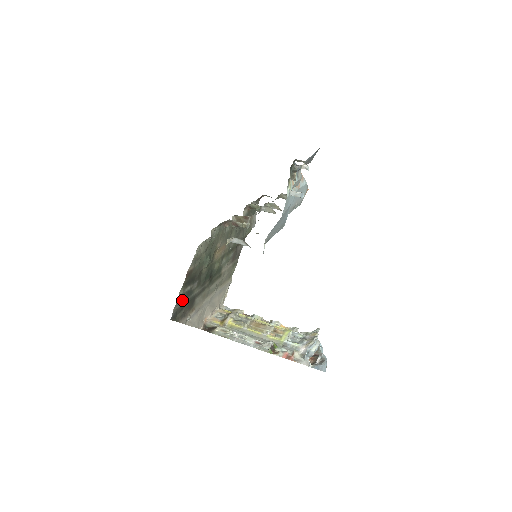
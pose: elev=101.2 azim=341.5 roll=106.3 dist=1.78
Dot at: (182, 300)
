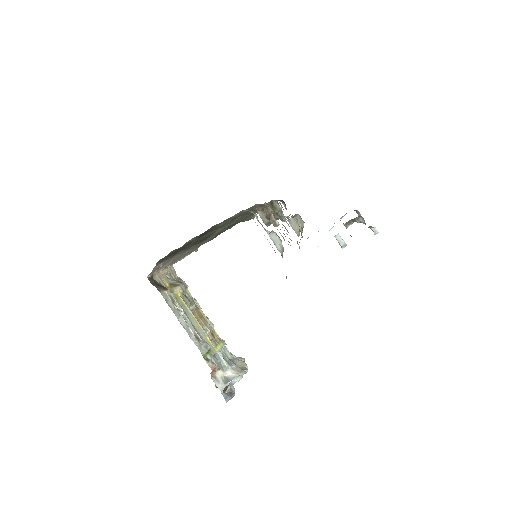
Dot at: occluded
